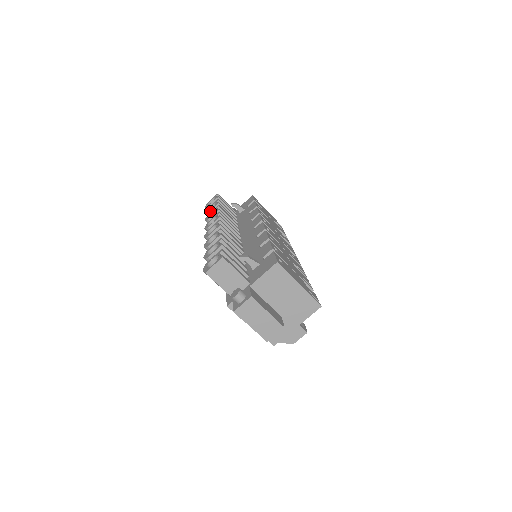
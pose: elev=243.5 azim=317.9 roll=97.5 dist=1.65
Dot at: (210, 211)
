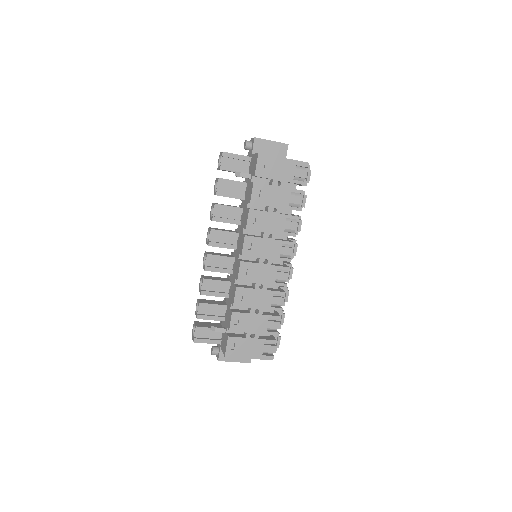
Dot at: occluded
